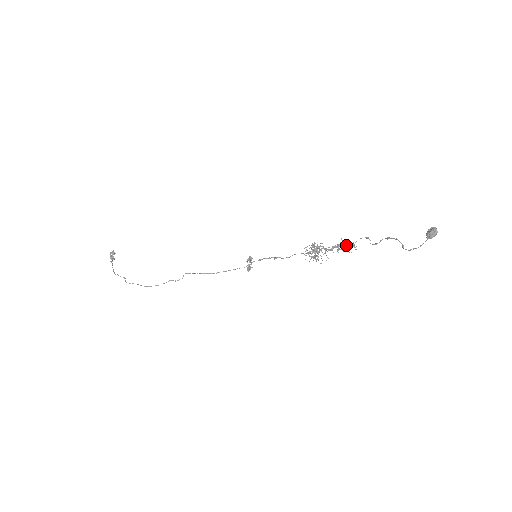
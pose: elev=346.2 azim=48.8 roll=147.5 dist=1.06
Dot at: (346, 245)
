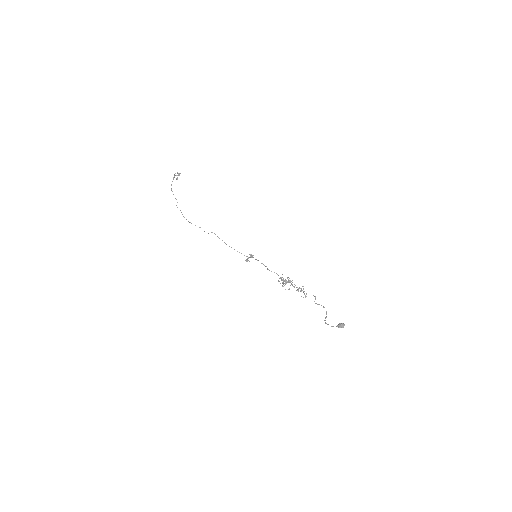
Dot at: (303, 291)
